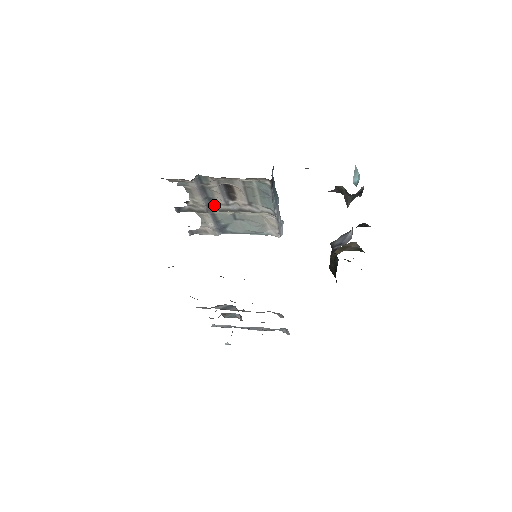
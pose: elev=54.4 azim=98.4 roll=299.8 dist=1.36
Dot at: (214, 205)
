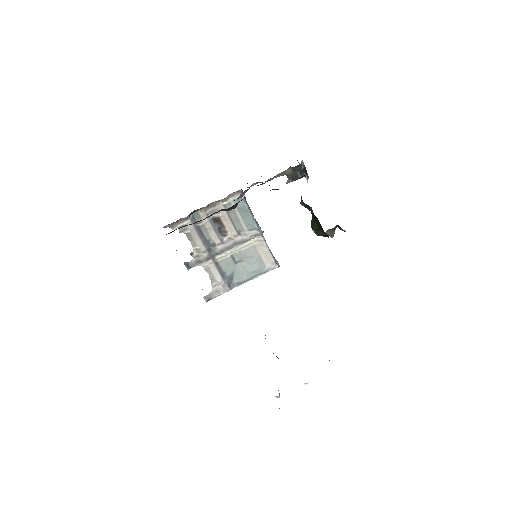
Dot at: (213, 248)
